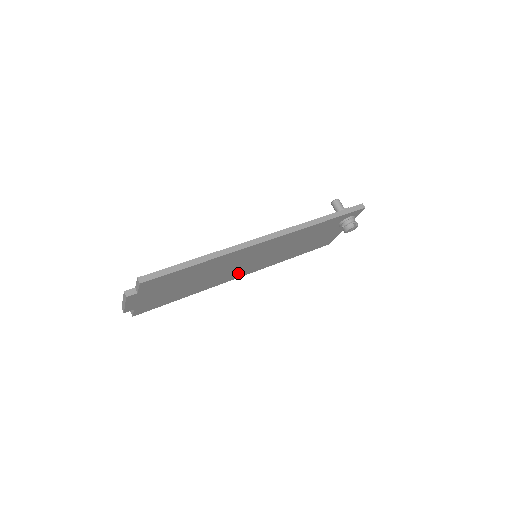
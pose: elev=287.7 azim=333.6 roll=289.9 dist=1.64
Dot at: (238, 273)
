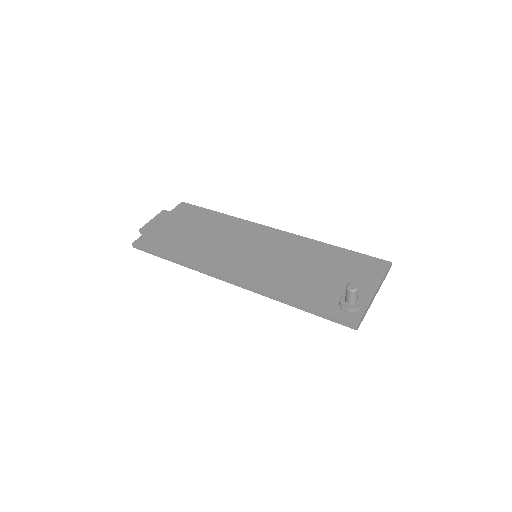
Dot at: occluded
